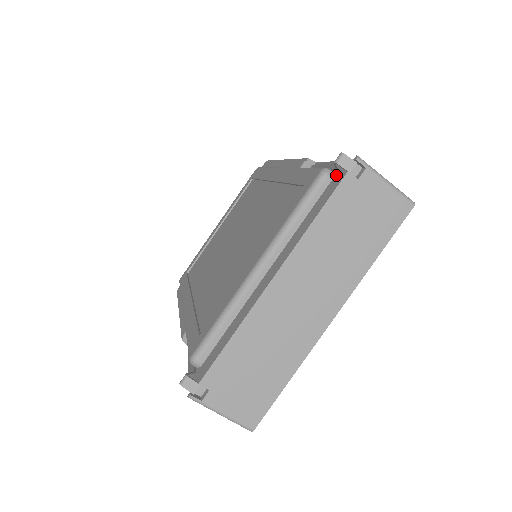
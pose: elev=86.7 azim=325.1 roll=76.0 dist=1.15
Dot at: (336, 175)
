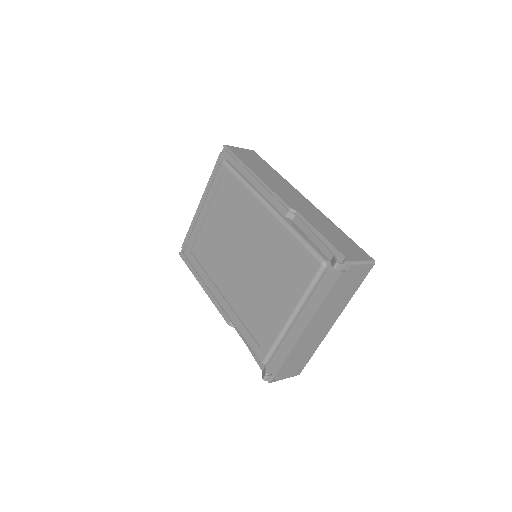
Dot at: occluded
